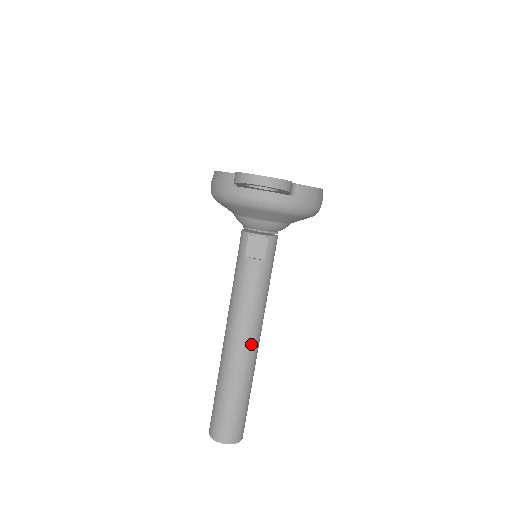
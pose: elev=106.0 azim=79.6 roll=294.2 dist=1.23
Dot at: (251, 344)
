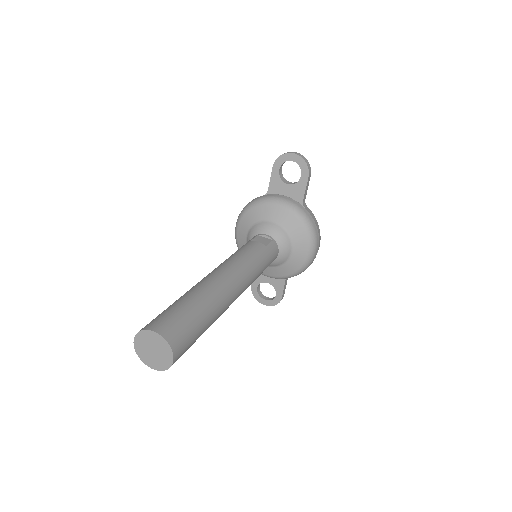
Dot at: (232, 280)
